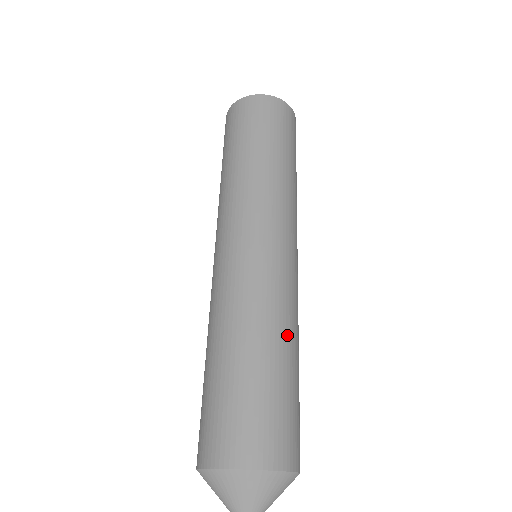
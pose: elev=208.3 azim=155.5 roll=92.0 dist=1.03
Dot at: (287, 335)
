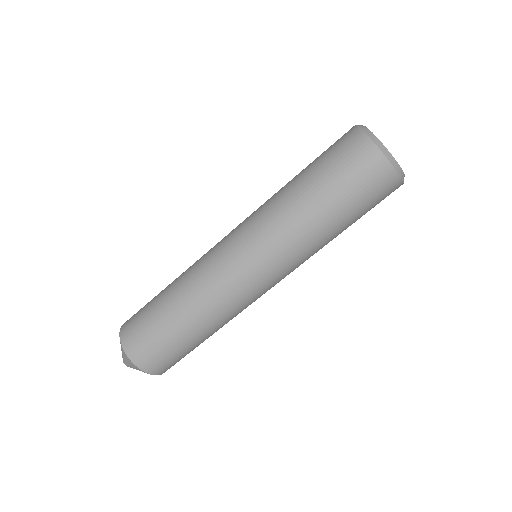
Dot at: (209, 325)
